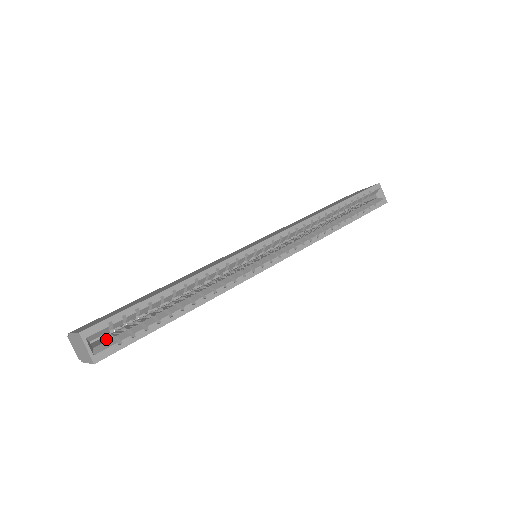
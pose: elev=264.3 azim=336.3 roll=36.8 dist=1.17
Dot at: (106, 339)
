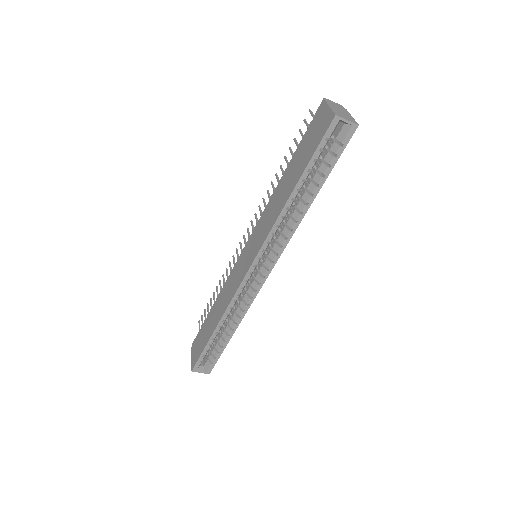
Dot at: (206, 356)
